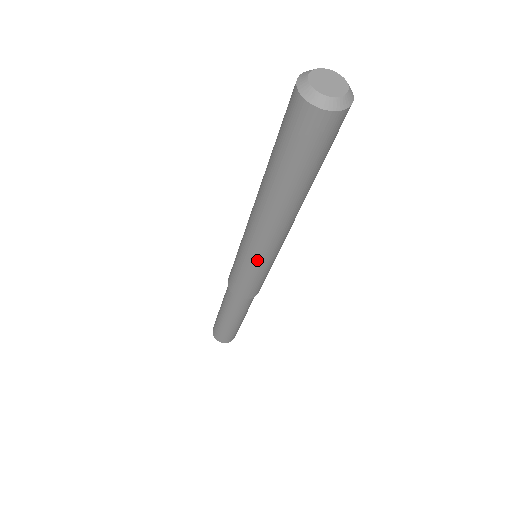
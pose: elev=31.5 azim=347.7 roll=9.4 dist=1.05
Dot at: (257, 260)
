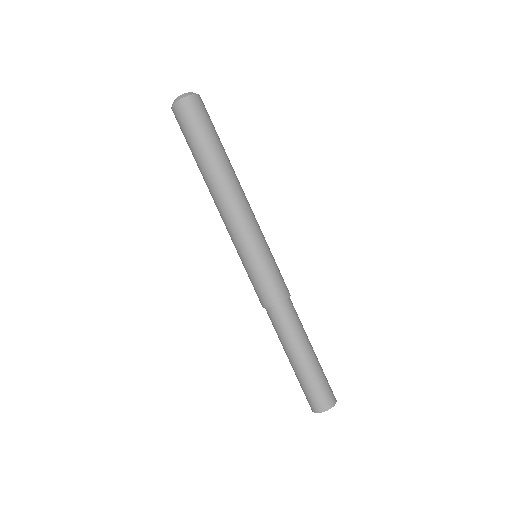
Dot at: (256, 236)
